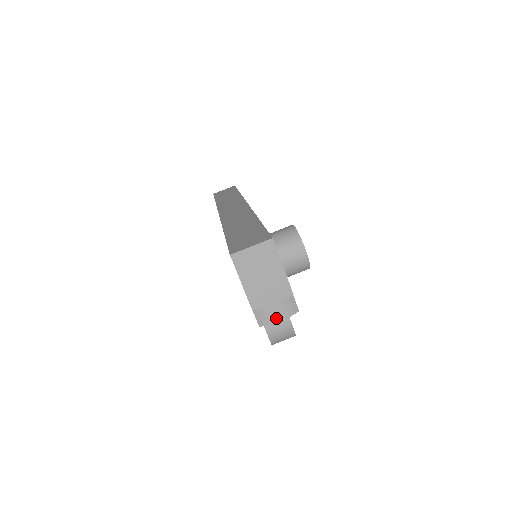
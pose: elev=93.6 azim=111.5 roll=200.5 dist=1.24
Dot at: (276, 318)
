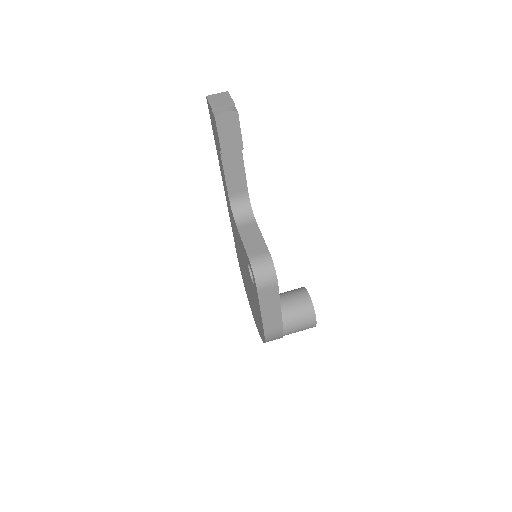
Dot at: (224, 111)
